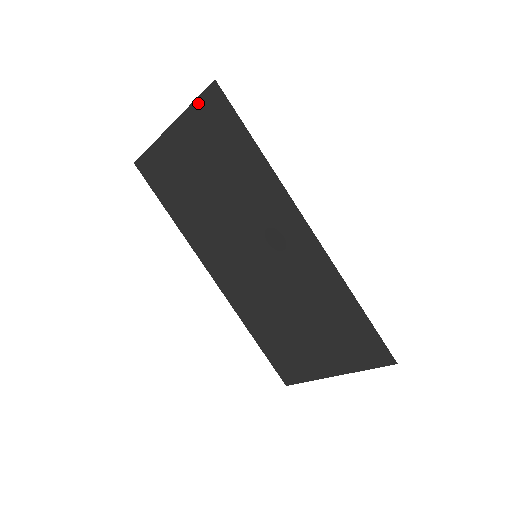
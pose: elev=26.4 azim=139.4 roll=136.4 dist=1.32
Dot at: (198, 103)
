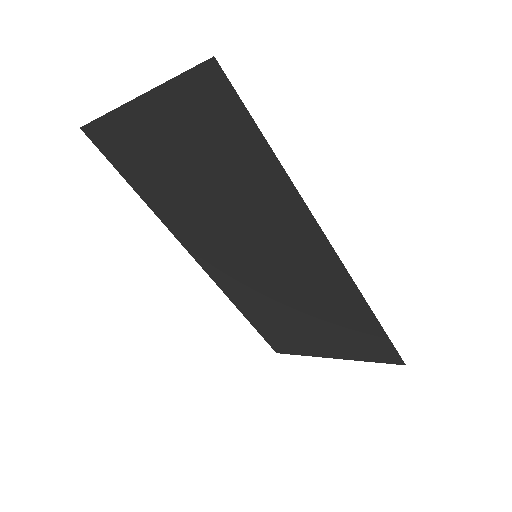
Dot at: (183, 81)
